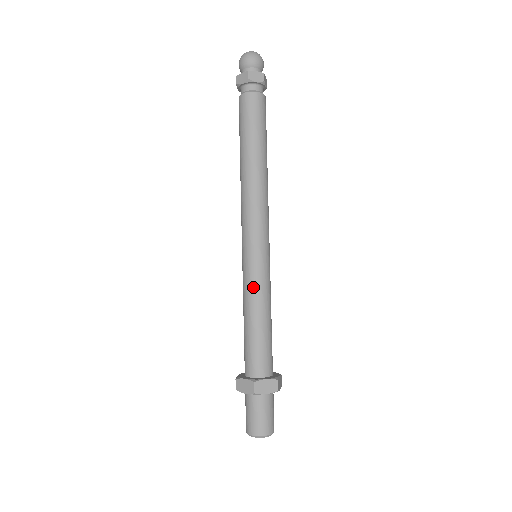
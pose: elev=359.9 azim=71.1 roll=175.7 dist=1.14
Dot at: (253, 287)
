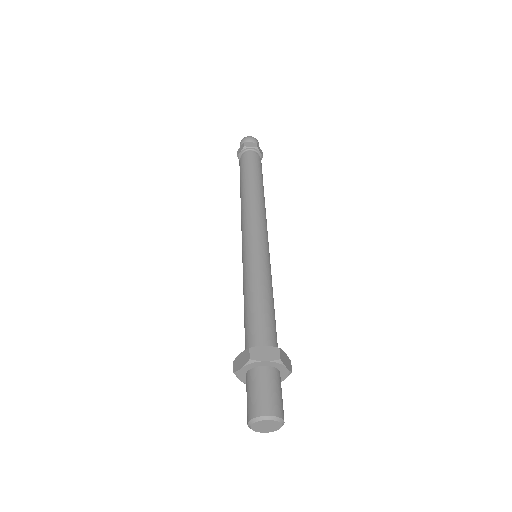
Dot at: (250, 271)
